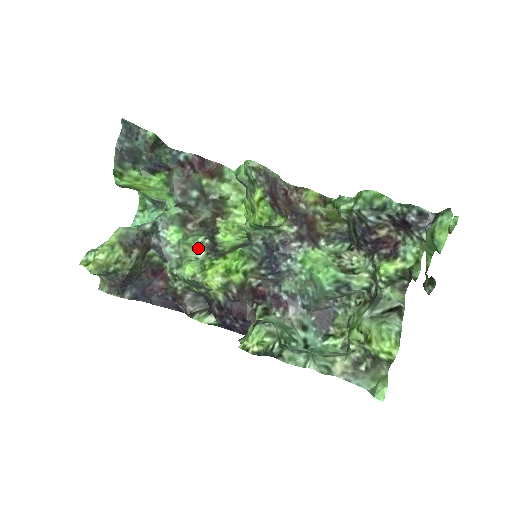
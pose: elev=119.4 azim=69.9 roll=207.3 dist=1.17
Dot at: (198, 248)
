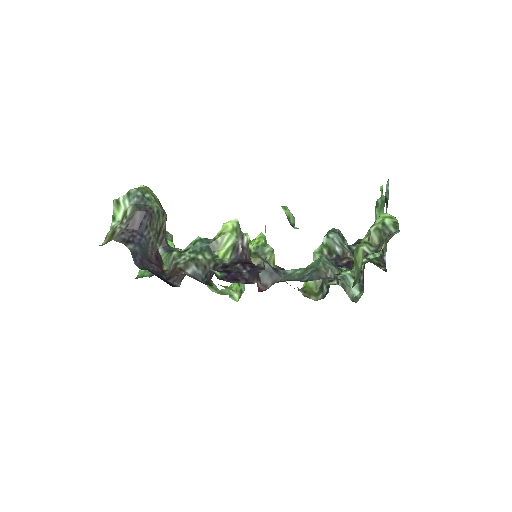
Dot at: occluded
